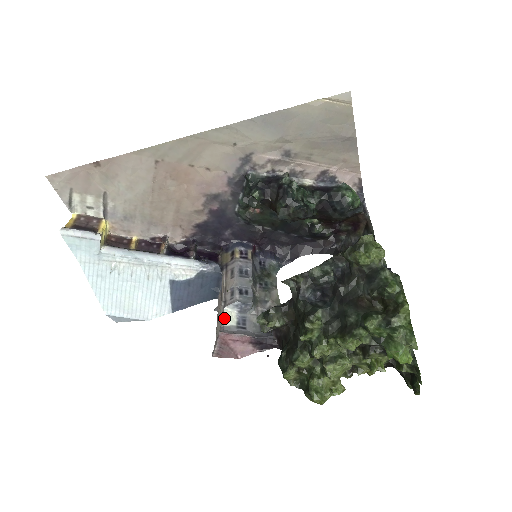
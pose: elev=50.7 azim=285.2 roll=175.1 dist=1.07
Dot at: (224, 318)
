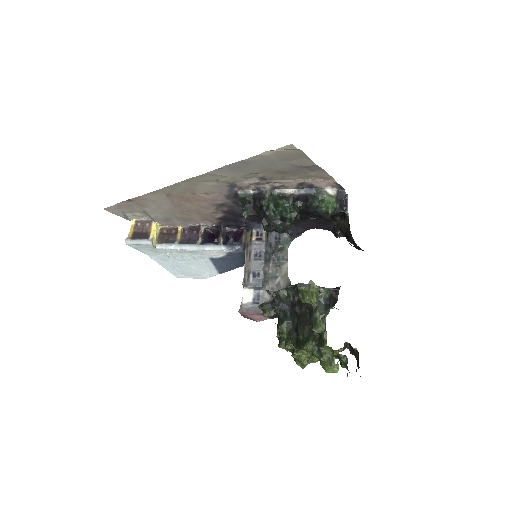
Dot at: (243, 297)
